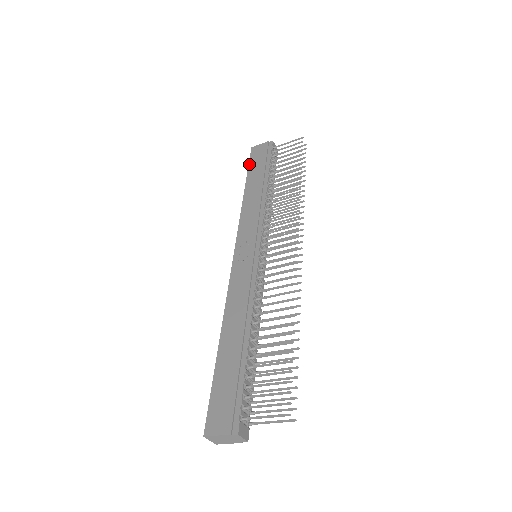
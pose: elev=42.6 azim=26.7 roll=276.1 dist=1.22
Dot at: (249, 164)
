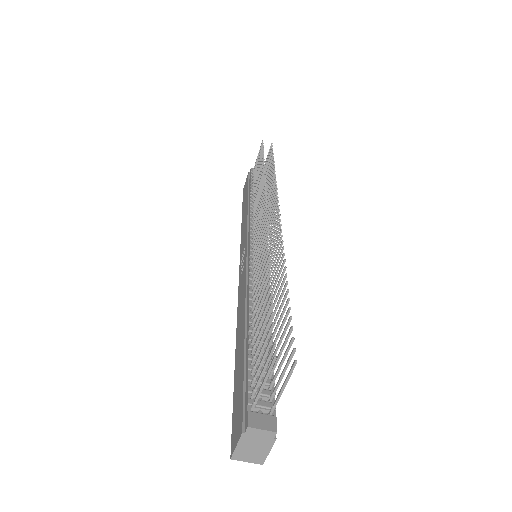
Dot at: occluded
